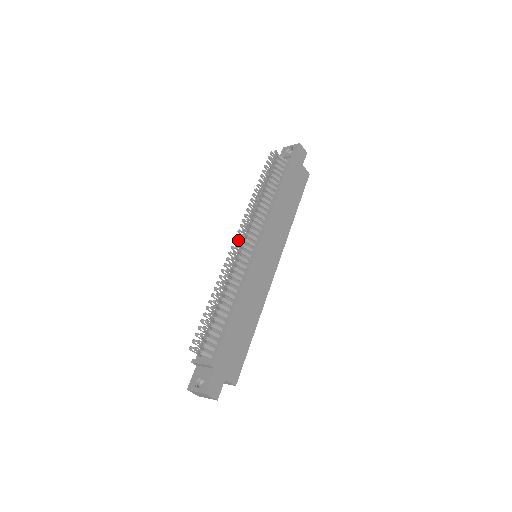
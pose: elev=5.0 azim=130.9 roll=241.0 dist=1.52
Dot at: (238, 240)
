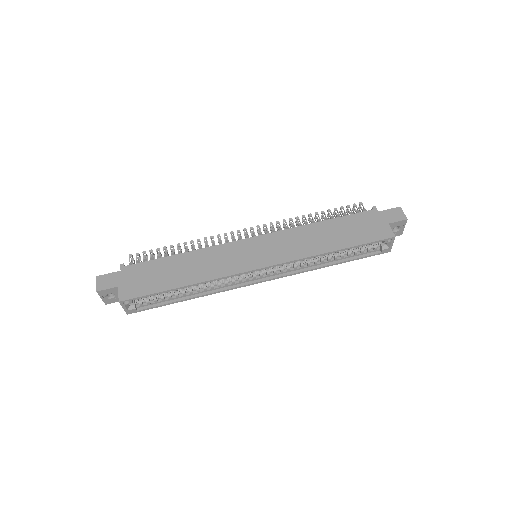
Dot at: (245, 228)
